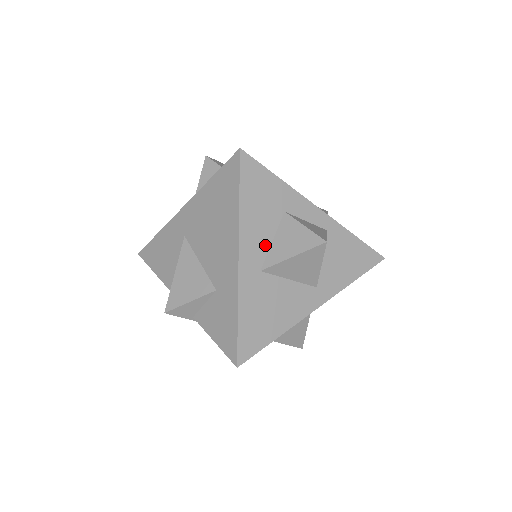
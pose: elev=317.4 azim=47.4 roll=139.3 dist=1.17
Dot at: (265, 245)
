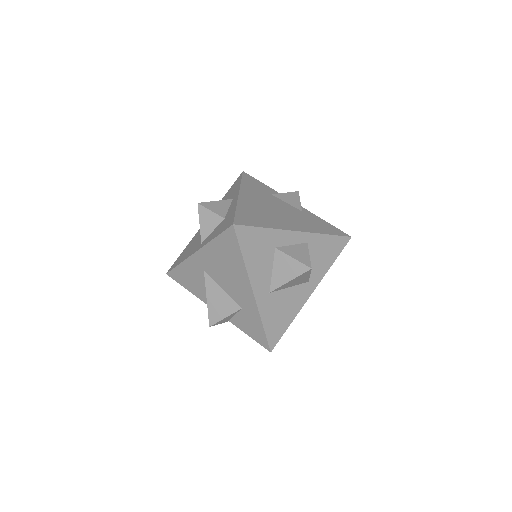
Dot at: (268, 276)
